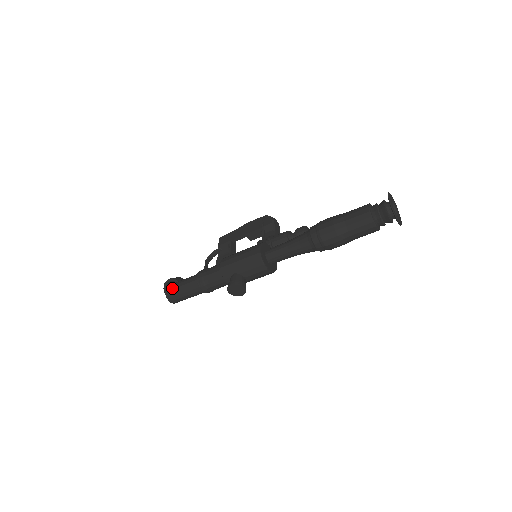
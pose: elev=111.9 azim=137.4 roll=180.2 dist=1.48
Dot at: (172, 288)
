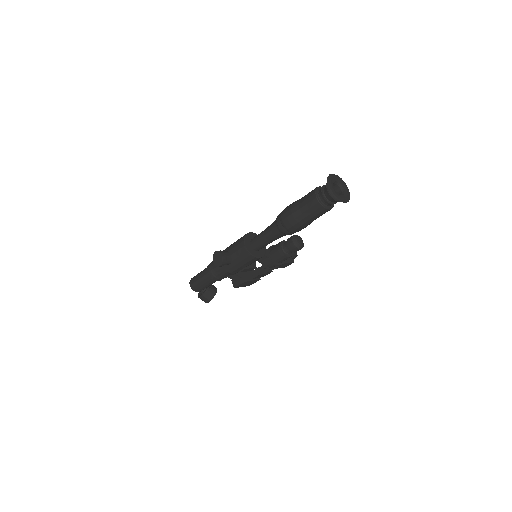
Dot at: occluded
